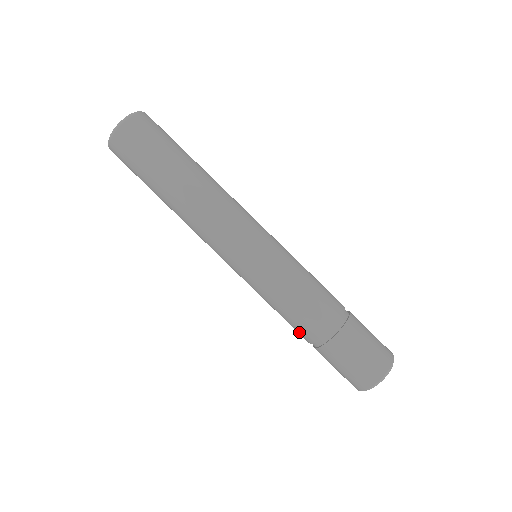
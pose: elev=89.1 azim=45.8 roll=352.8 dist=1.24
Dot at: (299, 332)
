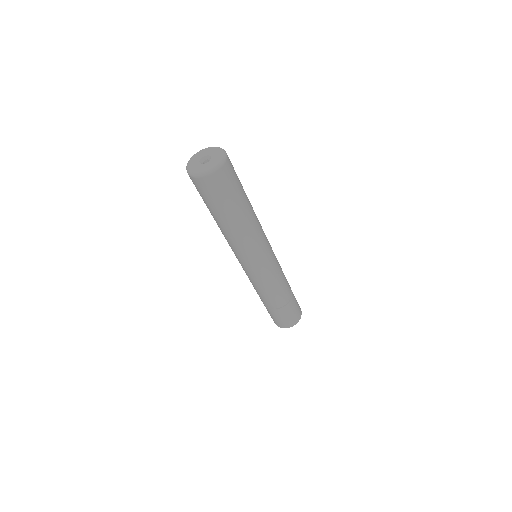
Dot at: (268, 301)
